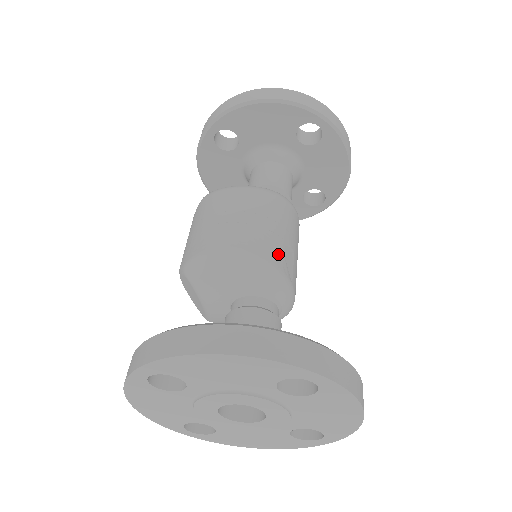
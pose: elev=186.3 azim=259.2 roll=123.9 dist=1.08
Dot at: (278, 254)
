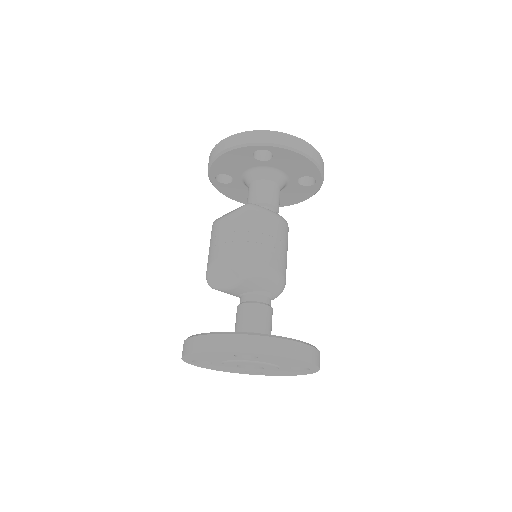
Dot at: occluded
